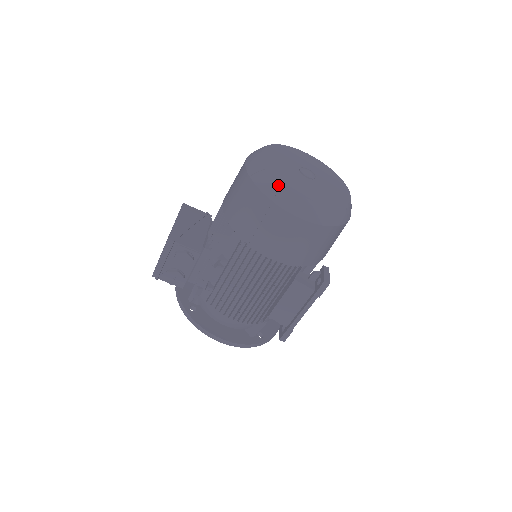
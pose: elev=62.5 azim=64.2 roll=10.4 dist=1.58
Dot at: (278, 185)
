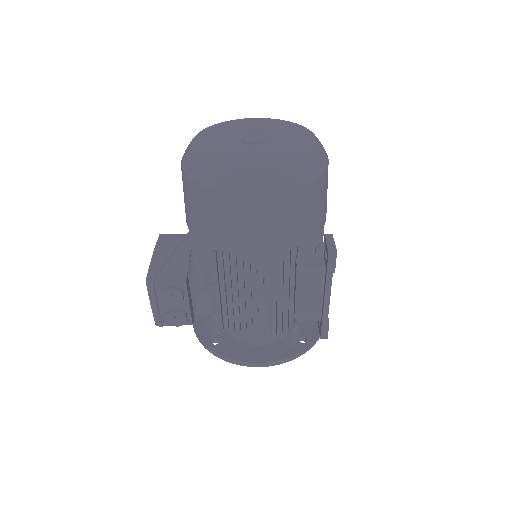
Dot at: (215, 169)
